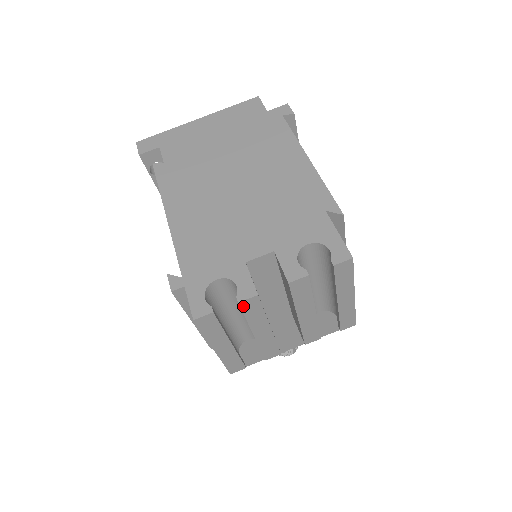
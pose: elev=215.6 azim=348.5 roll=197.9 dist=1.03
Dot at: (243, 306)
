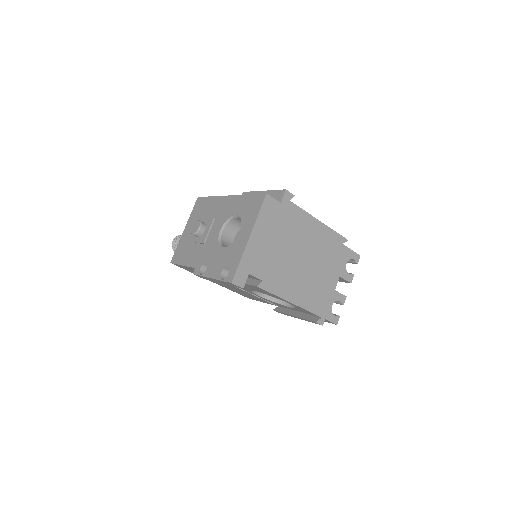
Dot at: occluded
